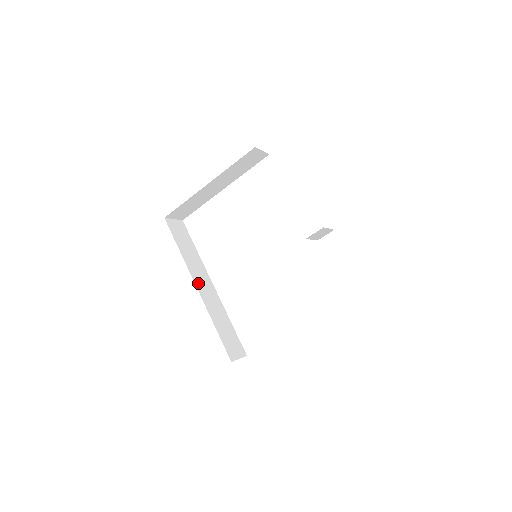
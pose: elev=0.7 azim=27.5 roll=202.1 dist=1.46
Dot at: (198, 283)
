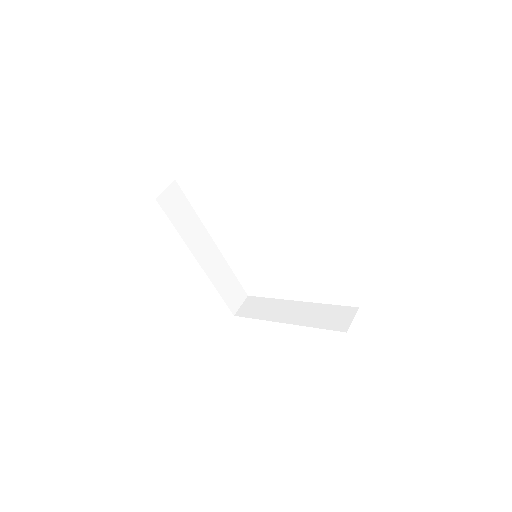
Dot at: (200, 256)
